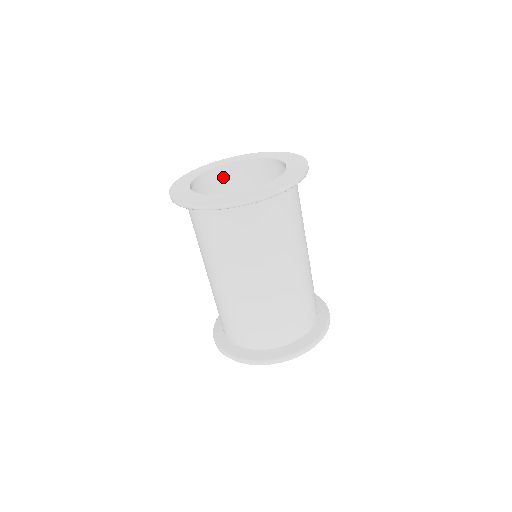
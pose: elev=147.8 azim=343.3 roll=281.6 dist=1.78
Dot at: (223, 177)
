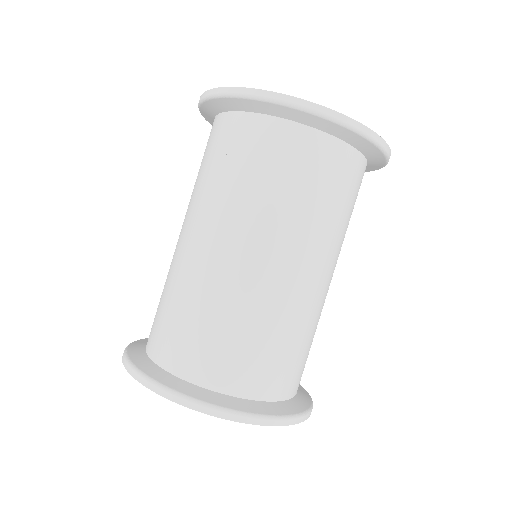
Dot at: occluded
